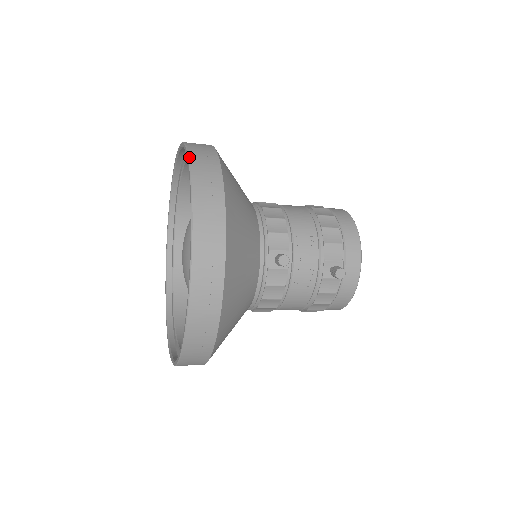
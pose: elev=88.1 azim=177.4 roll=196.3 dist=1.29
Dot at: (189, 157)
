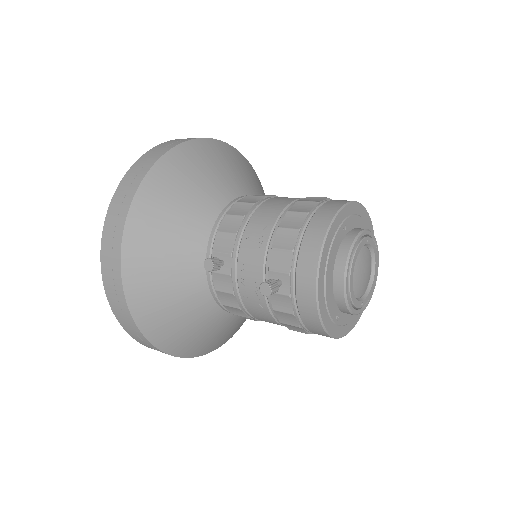
Dot at: (140, 157)
